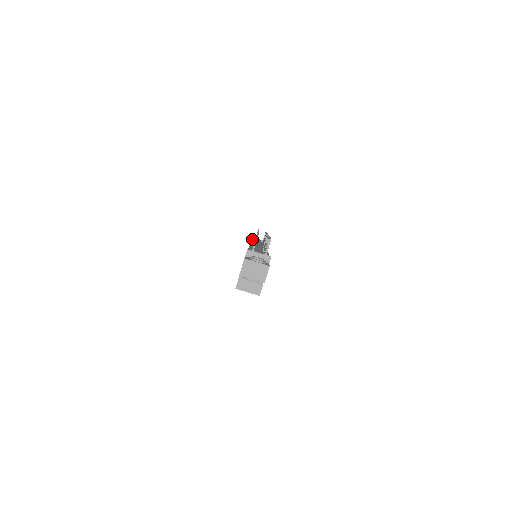
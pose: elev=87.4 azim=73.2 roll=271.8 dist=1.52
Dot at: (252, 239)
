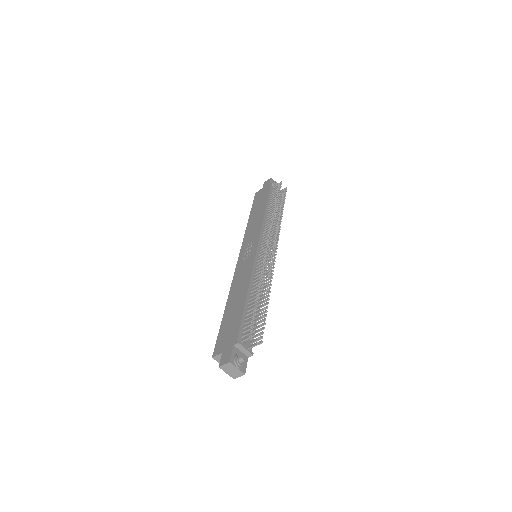
Dot at: (270, 187)
